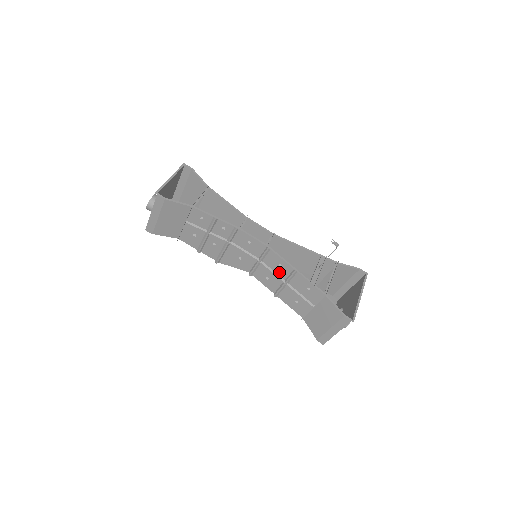
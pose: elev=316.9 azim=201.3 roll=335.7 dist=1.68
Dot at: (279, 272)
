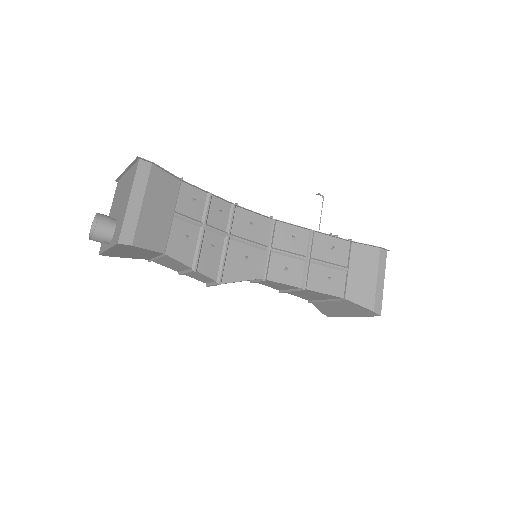
Dot at: (296, 248)
